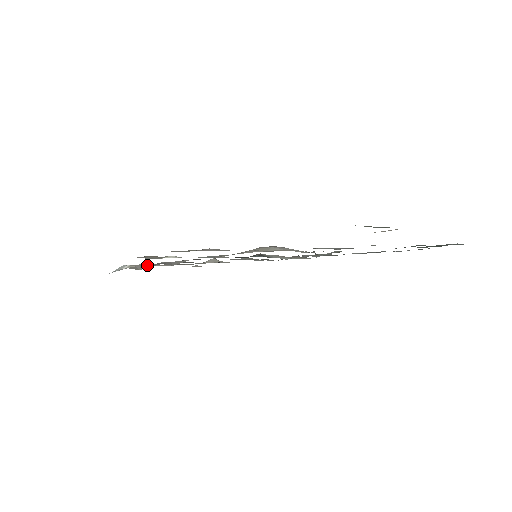
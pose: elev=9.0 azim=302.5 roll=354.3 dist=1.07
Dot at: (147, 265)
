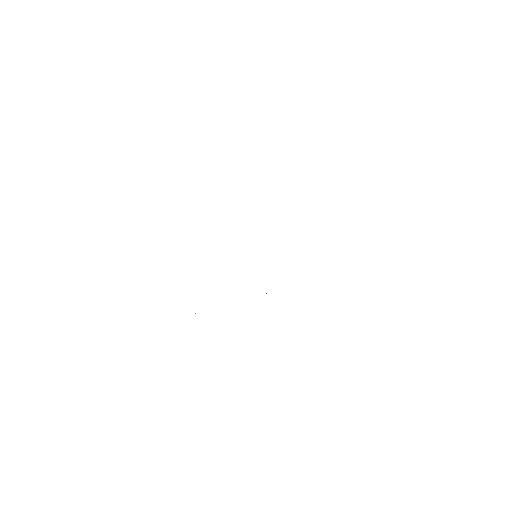
Dot at: occluded
